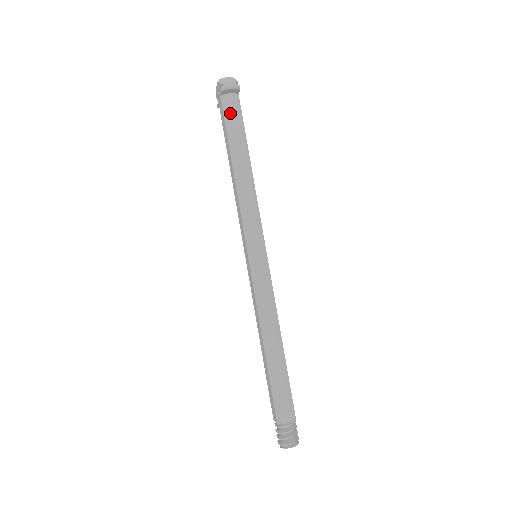
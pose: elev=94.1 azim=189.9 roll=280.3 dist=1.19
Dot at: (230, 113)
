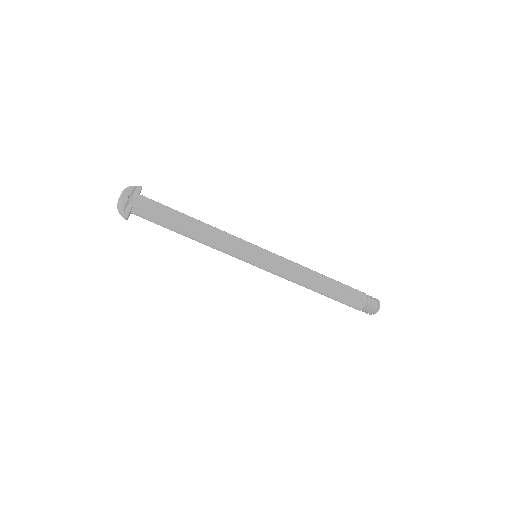
Dot at: (147, 219)
